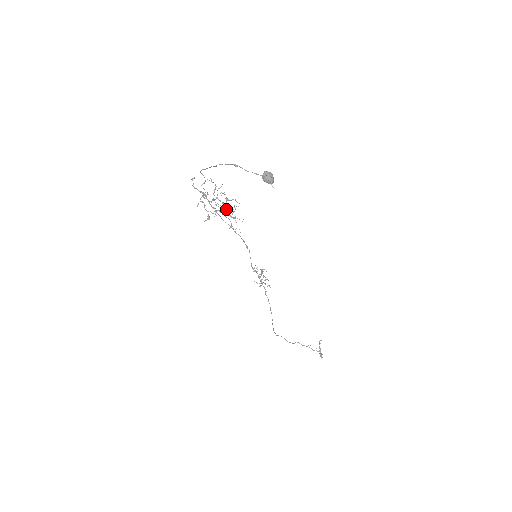
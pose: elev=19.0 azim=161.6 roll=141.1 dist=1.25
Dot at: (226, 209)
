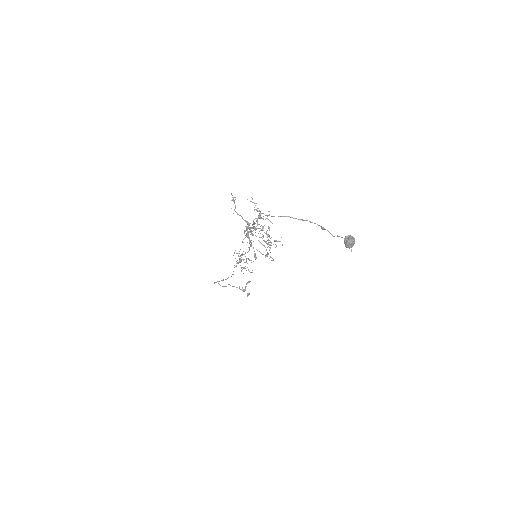
Dot at: occluded
